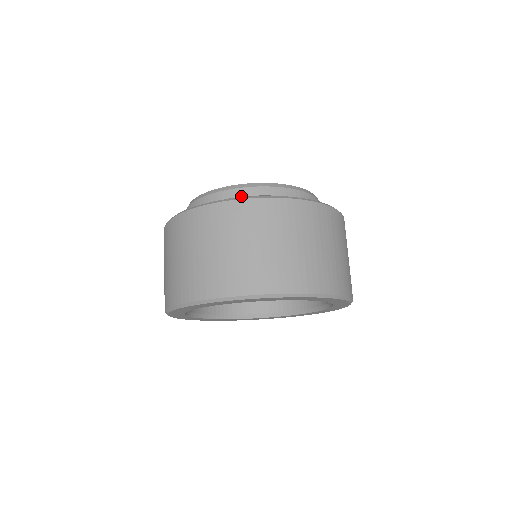
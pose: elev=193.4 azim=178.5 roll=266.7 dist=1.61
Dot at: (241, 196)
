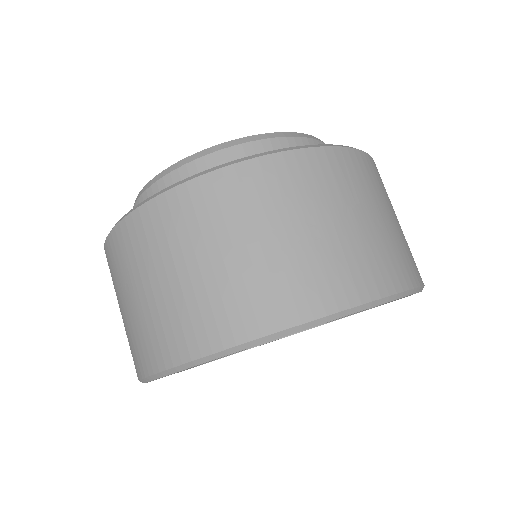
Dot at: occluded
